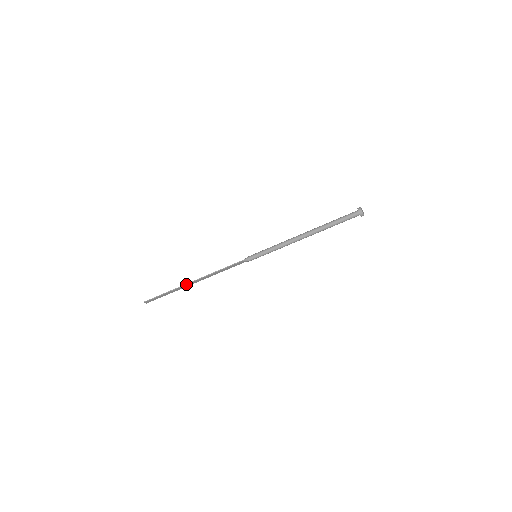
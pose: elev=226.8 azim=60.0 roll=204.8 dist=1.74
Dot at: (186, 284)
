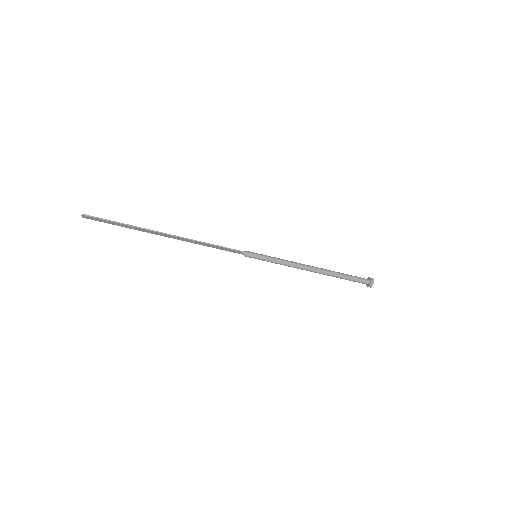
Dot at: (158, 231)
